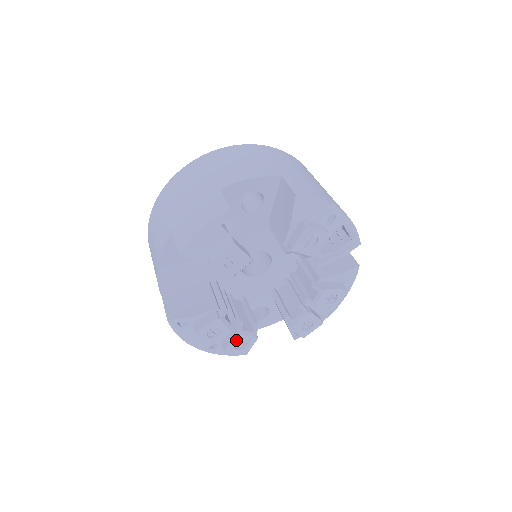
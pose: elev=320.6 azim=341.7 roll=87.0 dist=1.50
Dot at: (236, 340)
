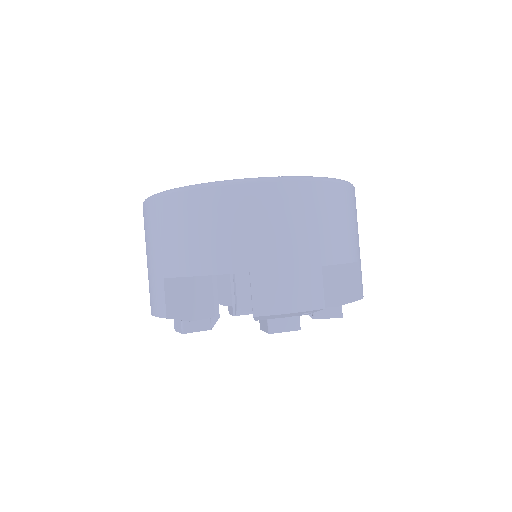
Dot at: occluded
